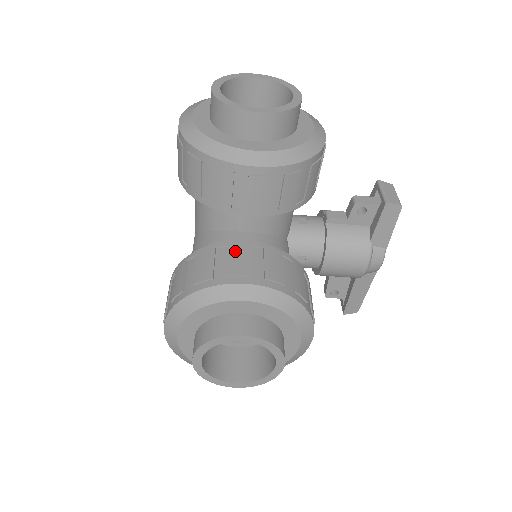
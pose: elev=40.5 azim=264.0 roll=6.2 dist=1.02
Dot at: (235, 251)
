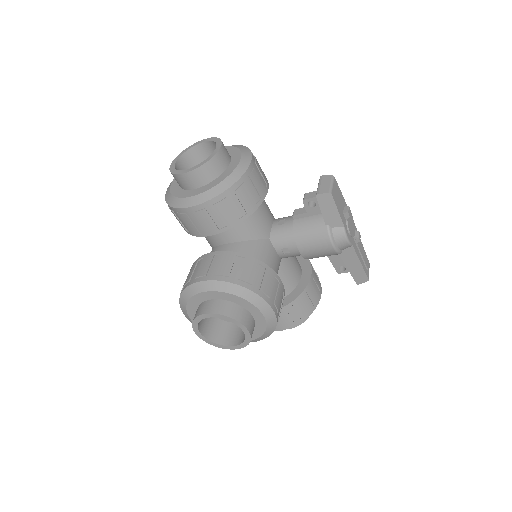
Dot at: (204, 261)
